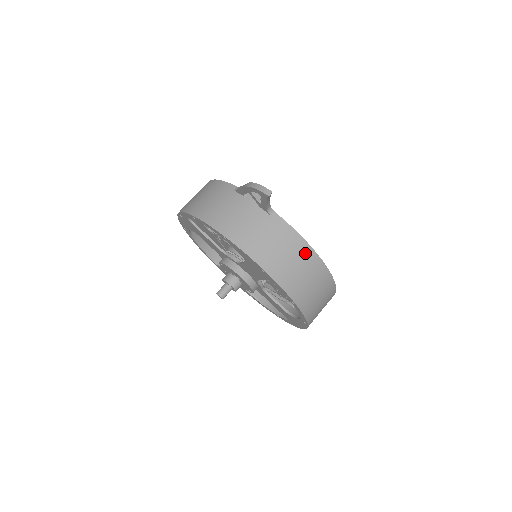
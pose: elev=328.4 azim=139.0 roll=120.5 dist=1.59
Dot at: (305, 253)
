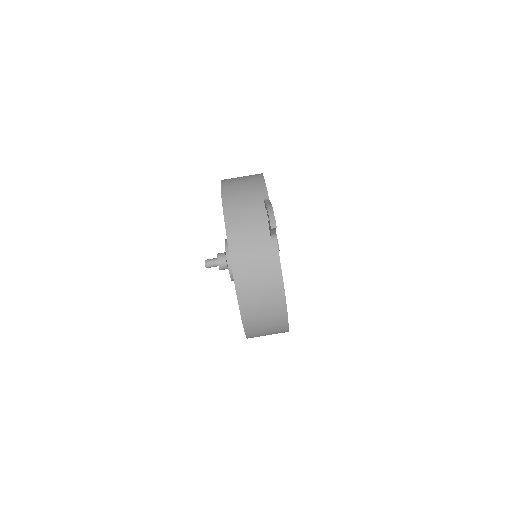
Dot at: (275, 288)
